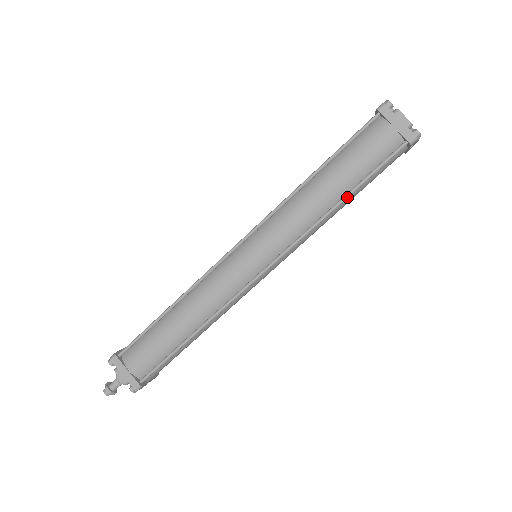
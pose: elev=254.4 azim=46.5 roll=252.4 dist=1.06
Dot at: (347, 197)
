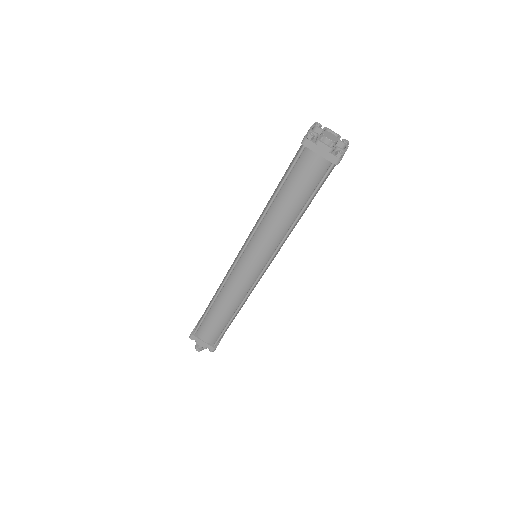
Dot at: (302, 212)
